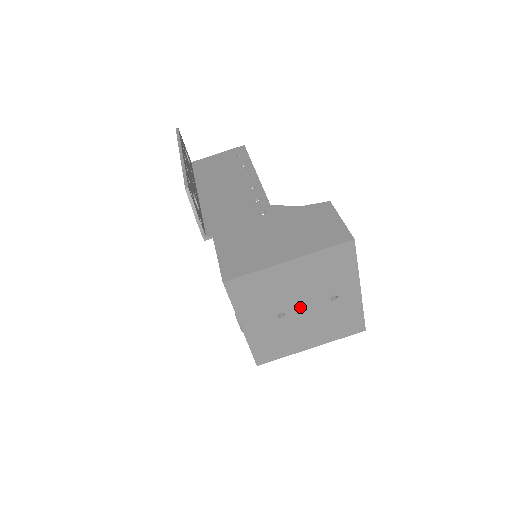
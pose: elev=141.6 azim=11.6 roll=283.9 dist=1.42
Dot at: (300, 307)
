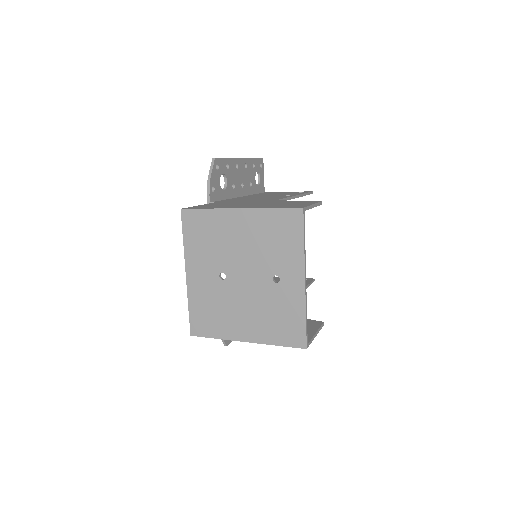
Dot at: (241, 275)
